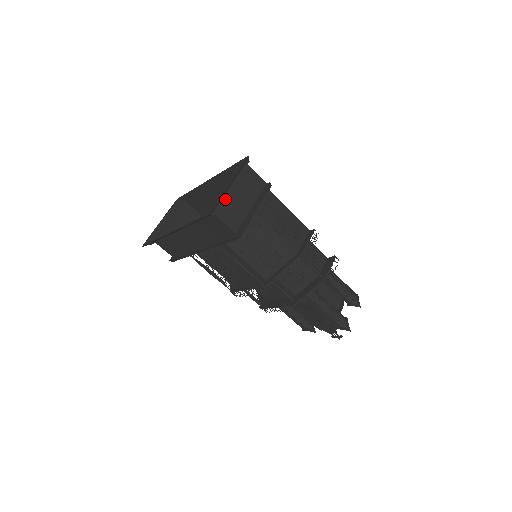
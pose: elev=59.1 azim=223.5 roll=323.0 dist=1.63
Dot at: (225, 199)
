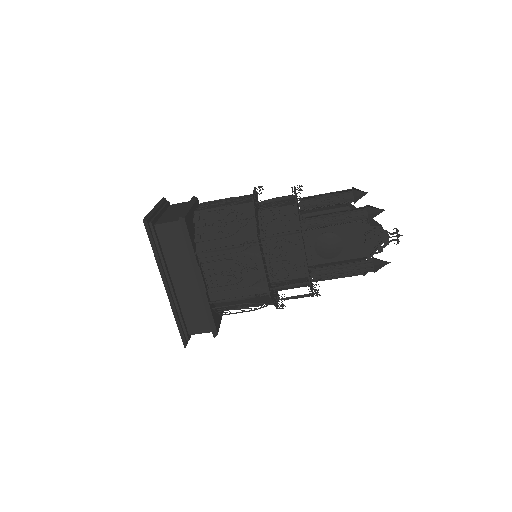
Dot at: (161, 218)
